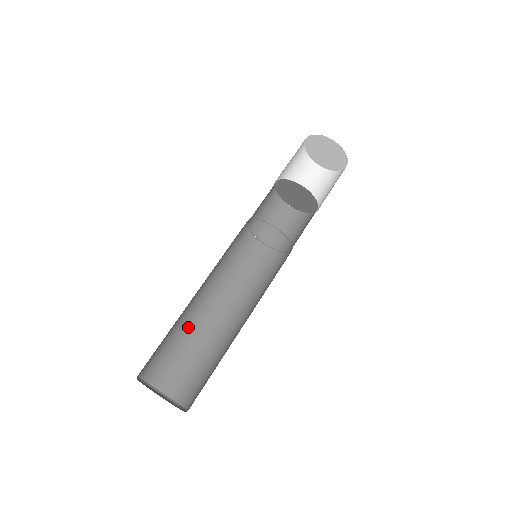
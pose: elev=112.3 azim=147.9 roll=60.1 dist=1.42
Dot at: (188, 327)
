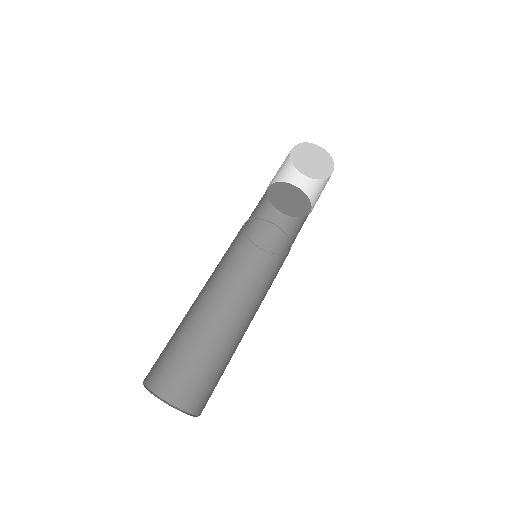
Dot at: (190, 331)
